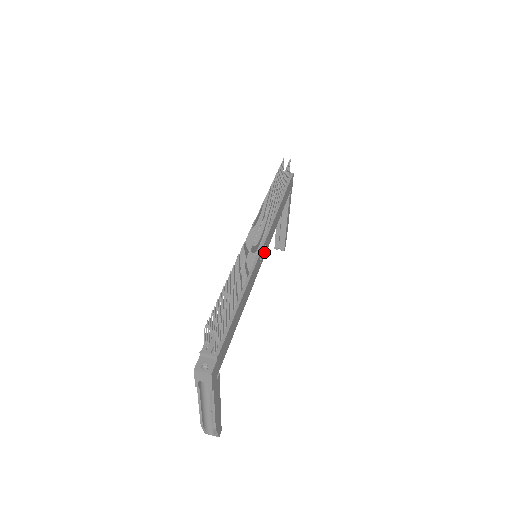
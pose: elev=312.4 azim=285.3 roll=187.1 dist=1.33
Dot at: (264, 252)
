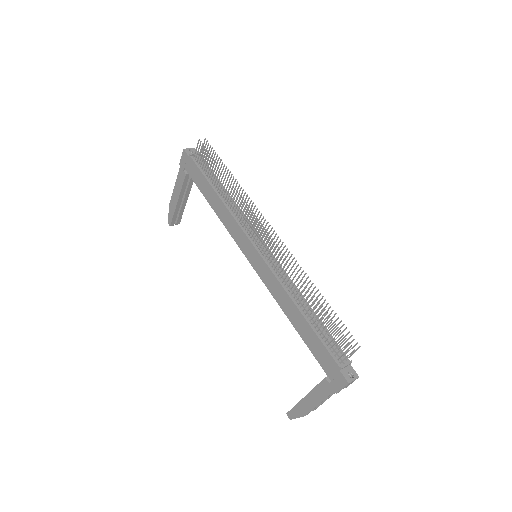
Dot at: occluded
